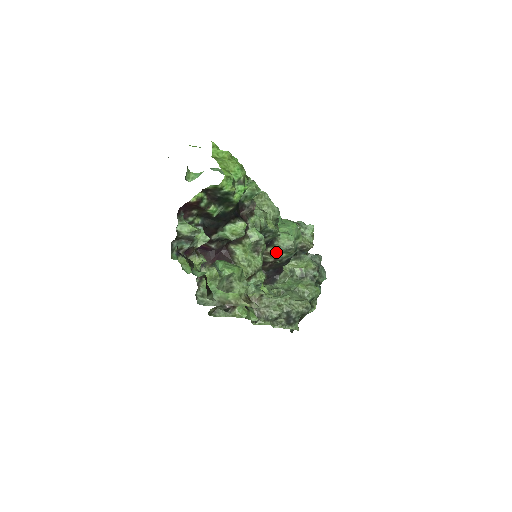
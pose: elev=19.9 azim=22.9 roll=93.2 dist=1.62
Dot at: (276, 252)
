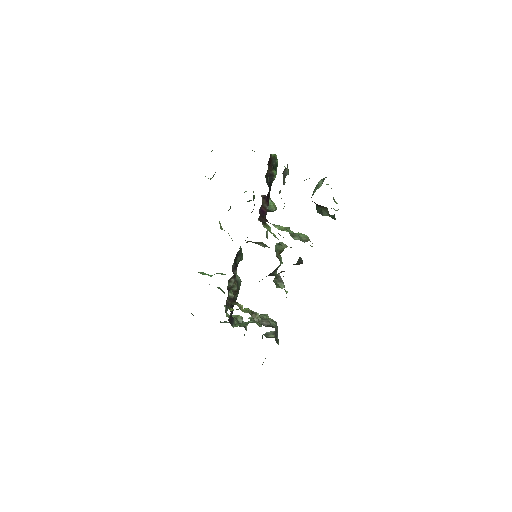
Dot at: (236, 282)
